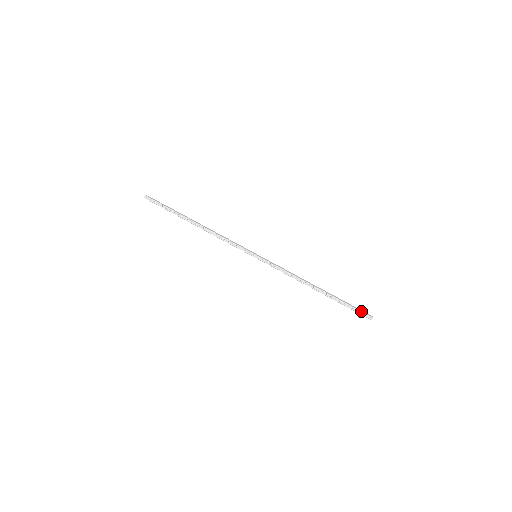
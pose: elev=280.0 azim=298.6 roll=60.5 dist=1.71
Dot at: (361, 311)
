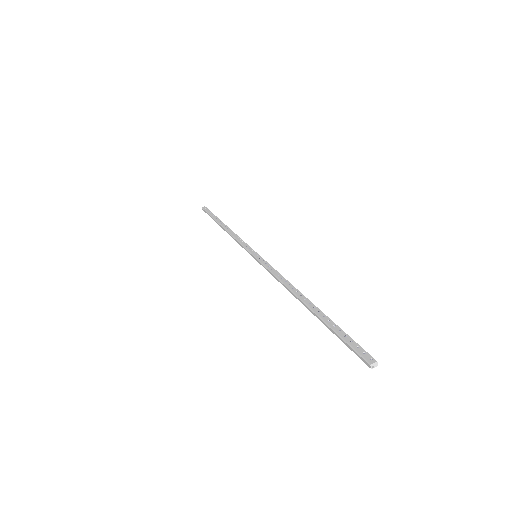
Dot at: (358, 344)
